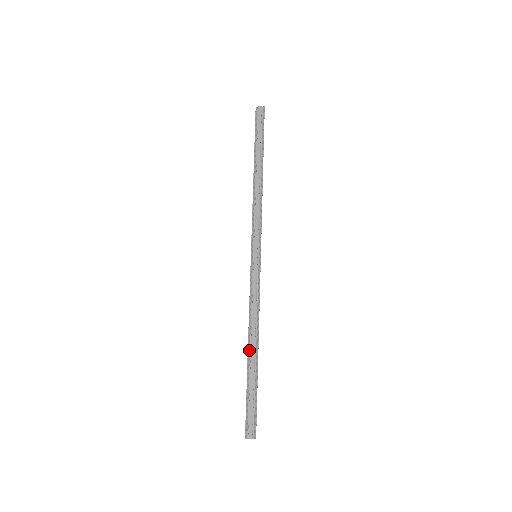
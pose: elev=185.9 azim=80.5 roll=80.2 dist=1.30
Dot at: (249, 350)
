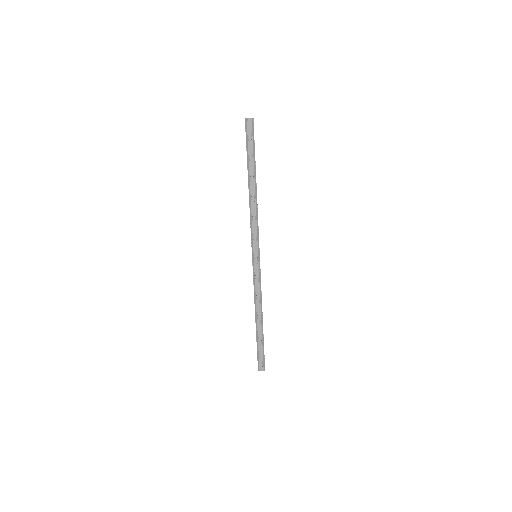
Dot at: (256, 321)
